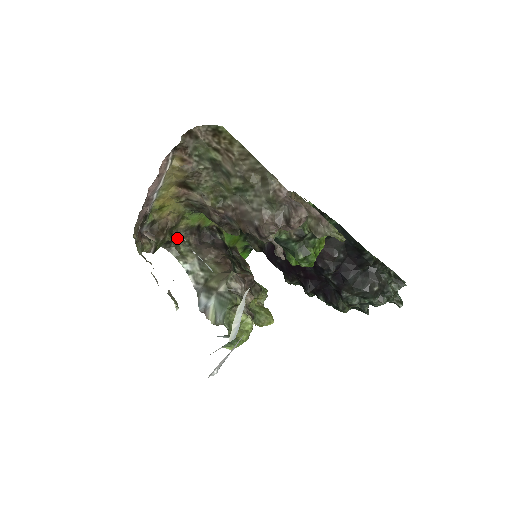
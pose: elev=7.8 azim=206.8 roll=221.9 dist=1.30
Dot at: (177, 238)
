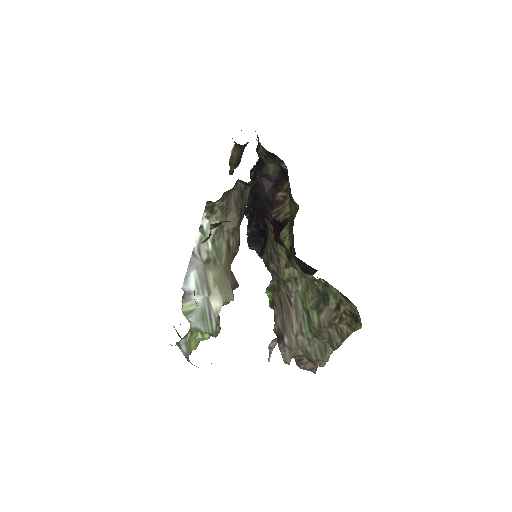
Dot at: (226, 191)
